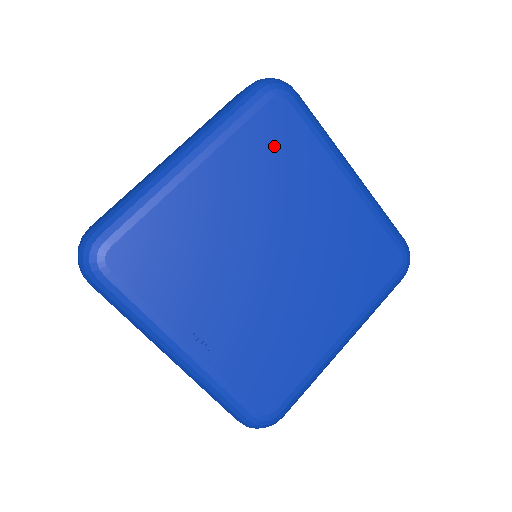
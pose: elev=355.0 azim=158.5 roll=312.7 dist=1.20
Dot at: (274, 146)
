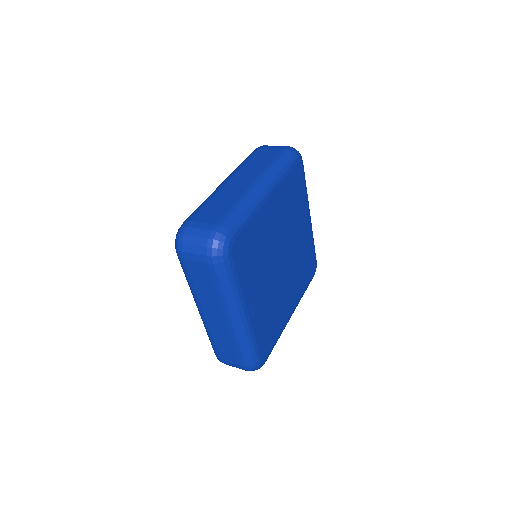
Dot at: (294, 191)
